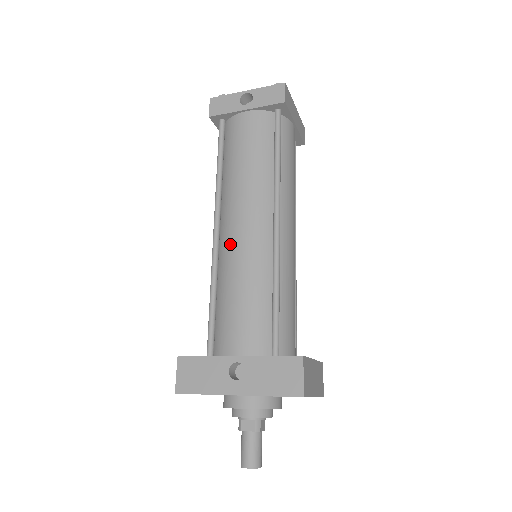
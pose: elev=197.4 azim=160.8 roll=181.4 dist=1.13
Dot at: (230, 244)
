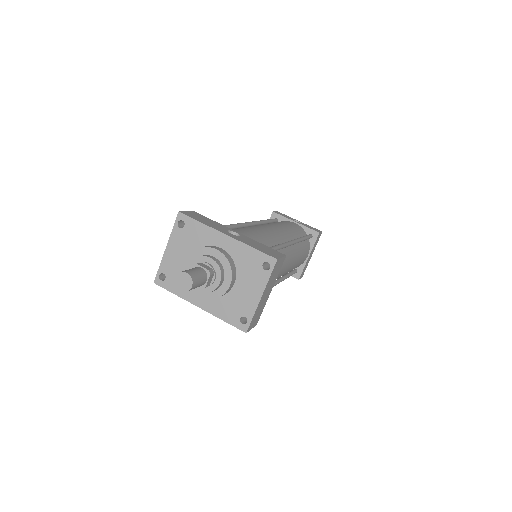
Dot at: (258, 226)
